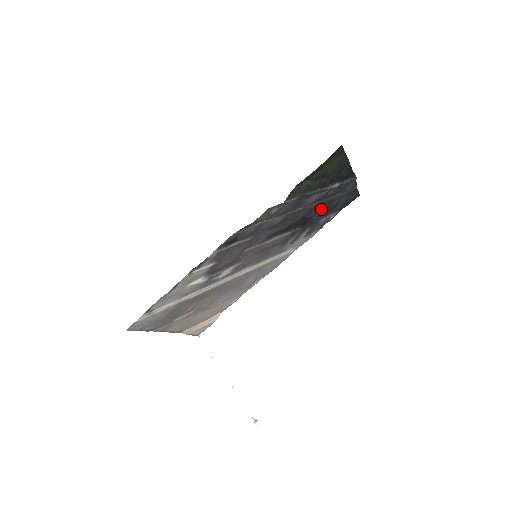
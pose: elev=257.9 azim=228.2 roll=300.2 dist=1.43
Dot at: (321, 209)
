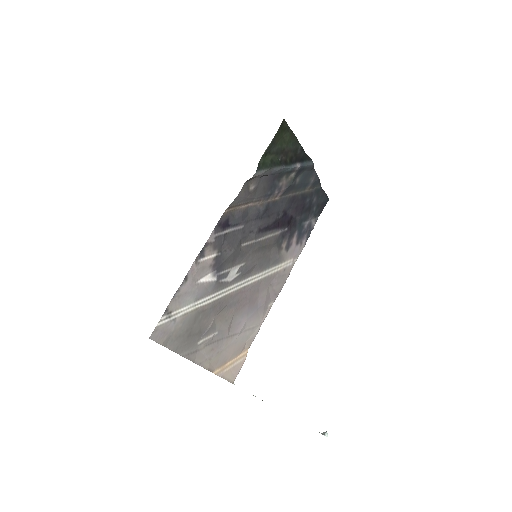
Dot at: (298, 206)
